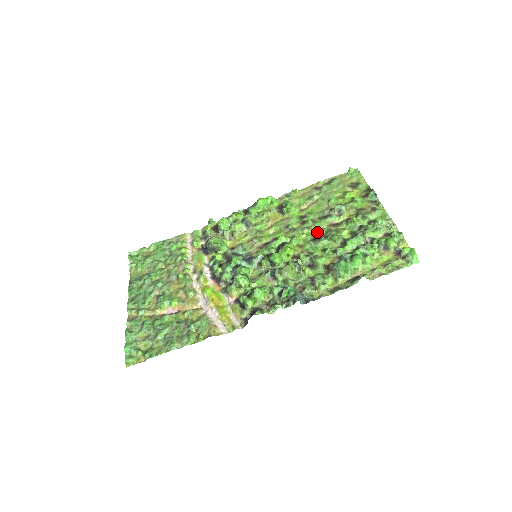
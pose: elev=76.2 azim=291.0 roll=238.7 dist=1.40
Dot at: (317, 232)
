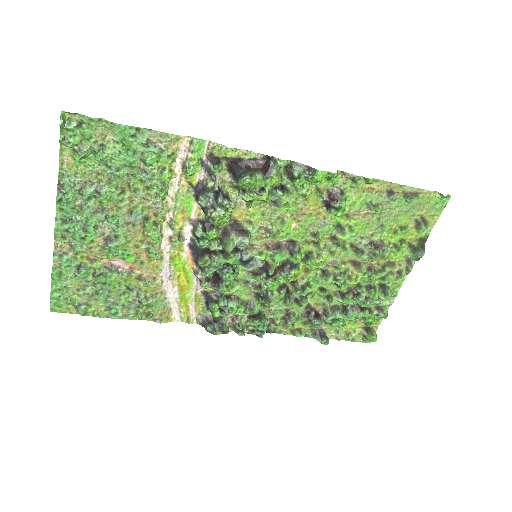
Dot at: (334, 265)
